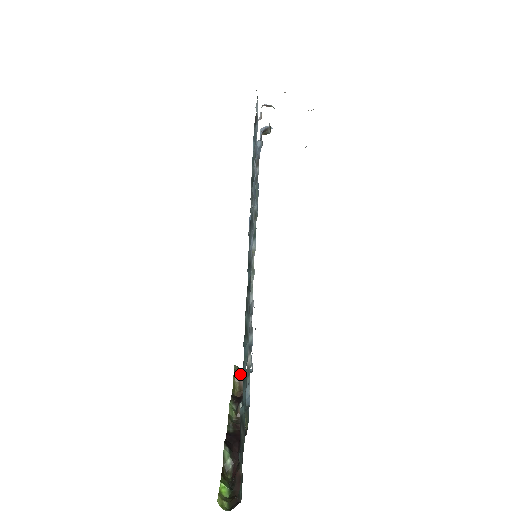
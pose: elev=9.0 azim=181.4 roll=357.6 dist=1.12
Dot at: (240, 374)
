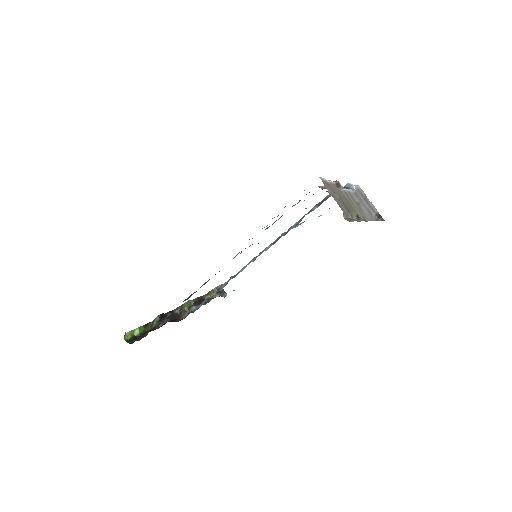
Dot at: (217, 292)
